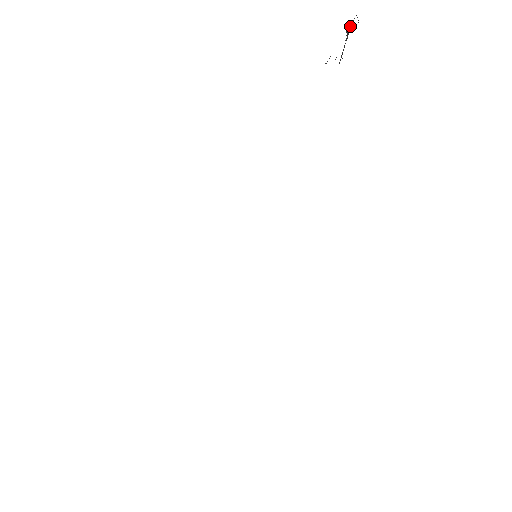
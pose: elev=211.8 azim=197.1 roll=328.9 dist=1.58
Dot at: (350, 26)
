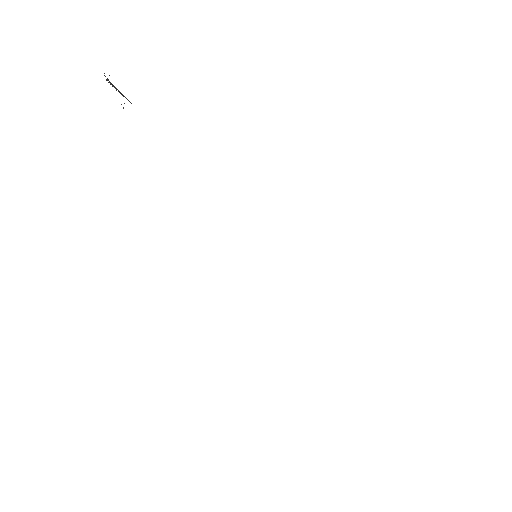
Dot at: occluded
